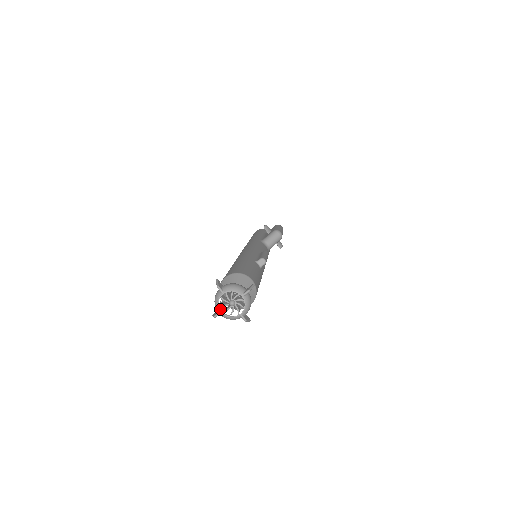
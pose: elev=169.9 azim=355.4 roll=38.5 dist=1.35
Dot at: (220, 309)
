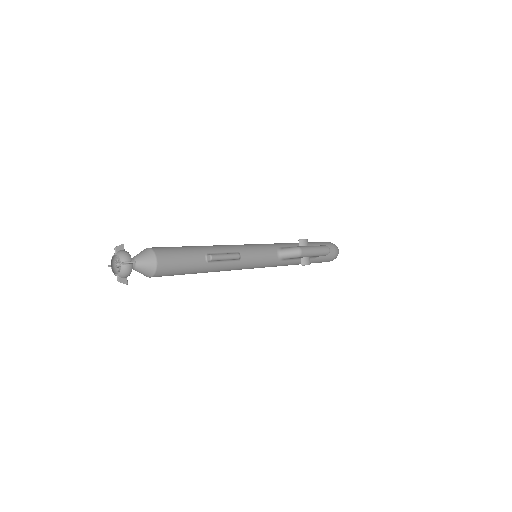
Dot at: occluded
